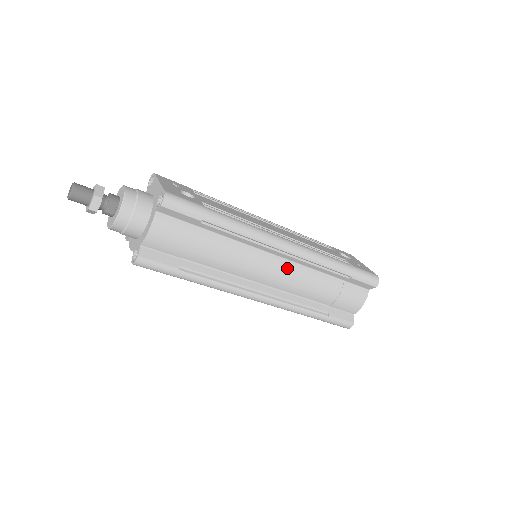
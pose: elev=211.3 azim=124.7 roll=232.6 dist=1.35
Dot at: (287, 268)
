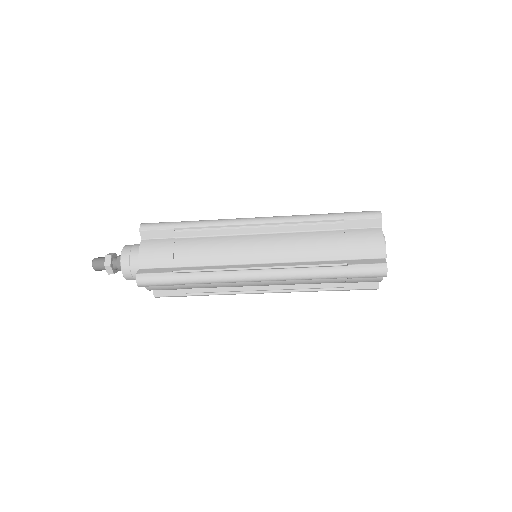
Dot at: (272, 239)
